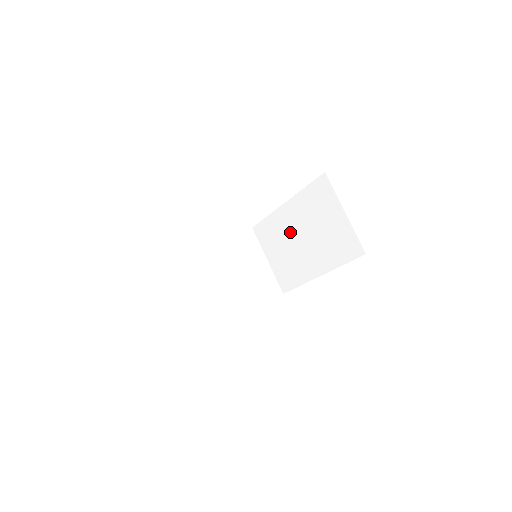
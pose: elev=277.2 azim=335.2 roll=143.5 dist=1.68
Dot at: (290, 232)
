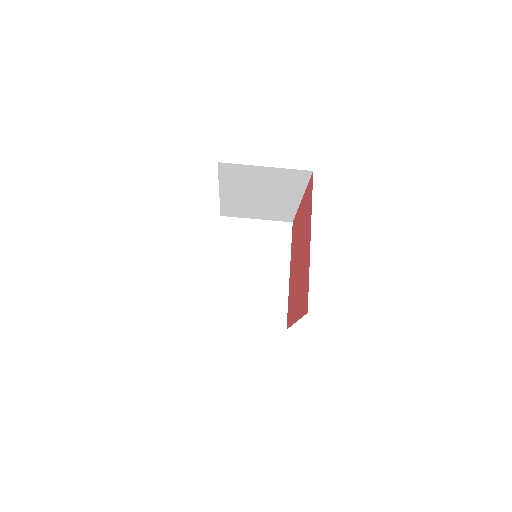
Dot at: (247, 200)
